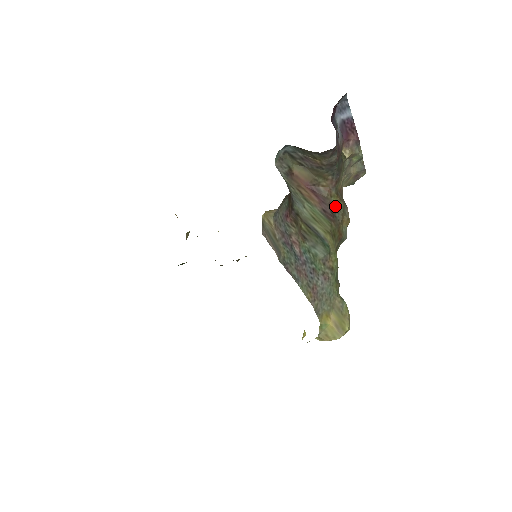
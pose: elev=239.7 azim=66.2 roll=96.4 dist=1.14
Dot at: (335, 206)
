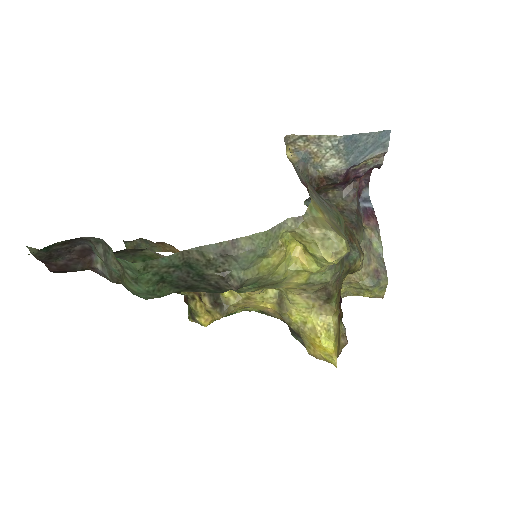
Dot at: occluded
